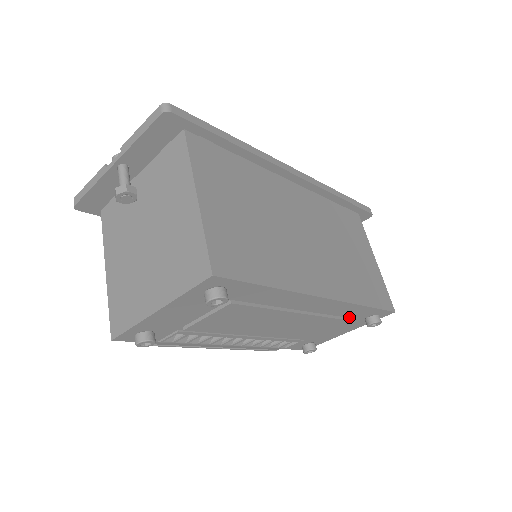
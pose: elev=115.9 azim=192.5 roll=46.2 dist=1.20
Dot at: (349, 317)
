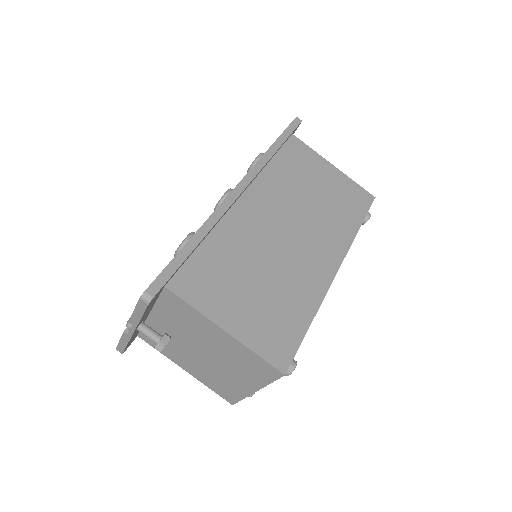
Dot at: occluded
